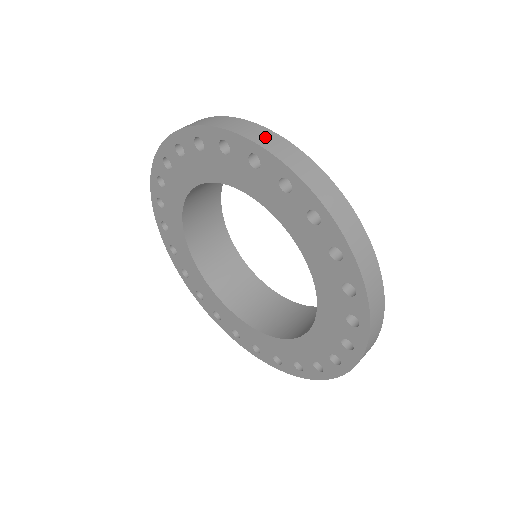
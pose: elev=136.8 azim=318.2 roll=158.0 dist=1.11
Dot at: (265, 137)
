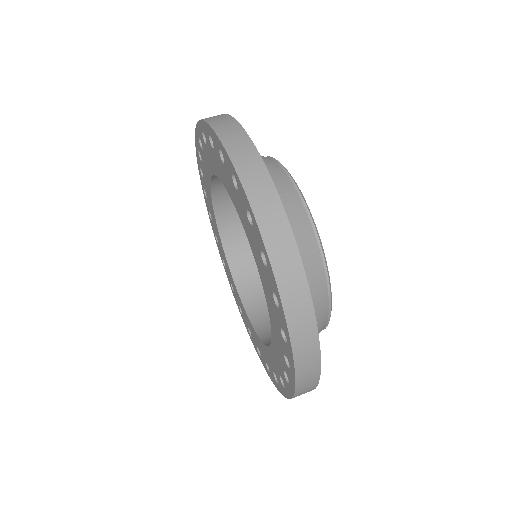
Dot at: (219, 119)
